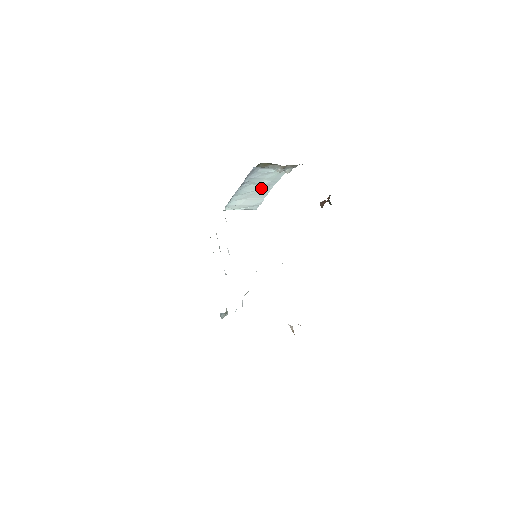
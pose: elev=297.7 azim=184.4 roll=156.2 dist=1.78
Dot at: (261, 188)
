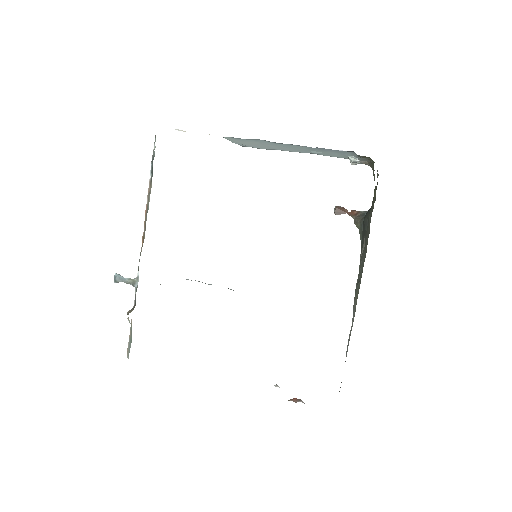
Dot at: (299, 149)
